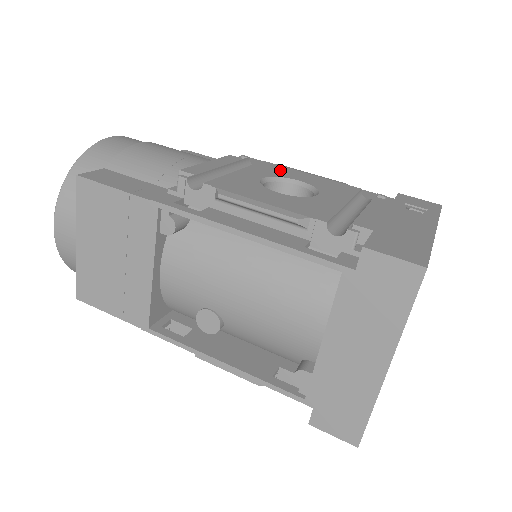
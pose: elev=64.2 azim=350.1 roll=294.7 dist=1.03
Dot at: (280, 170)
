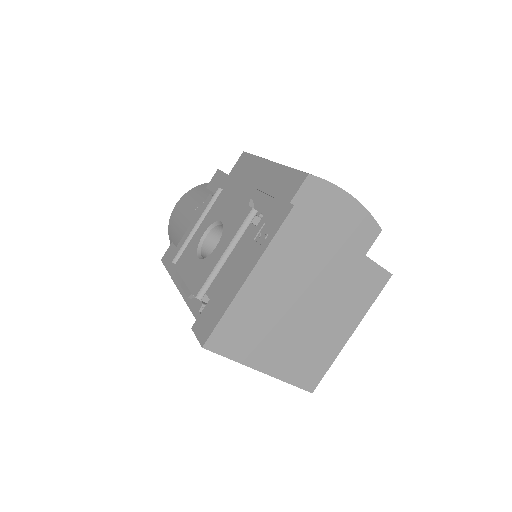
Dot at: (221, 205)
